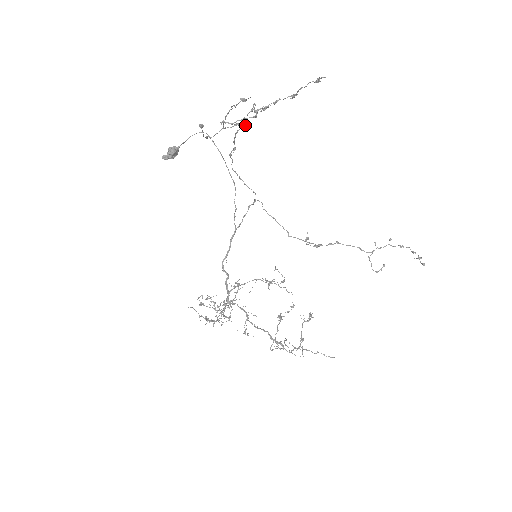
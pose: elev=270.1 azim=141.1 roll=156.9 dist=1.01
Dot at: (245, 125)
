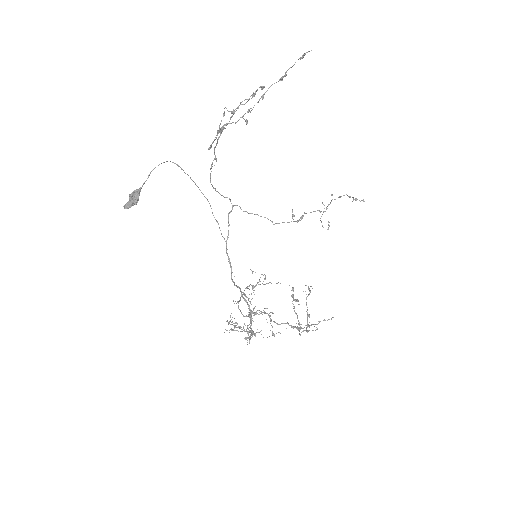
Dot at: (246, 120)
